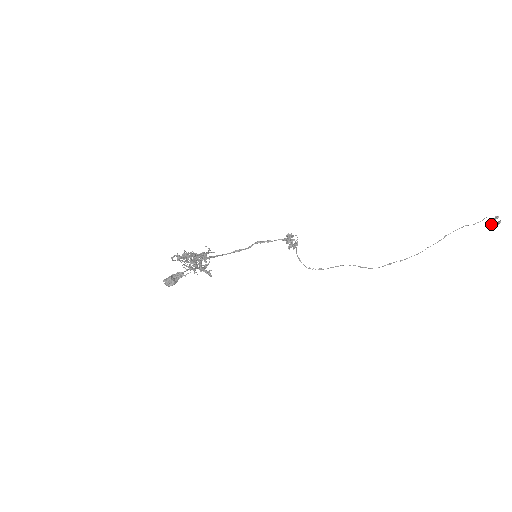
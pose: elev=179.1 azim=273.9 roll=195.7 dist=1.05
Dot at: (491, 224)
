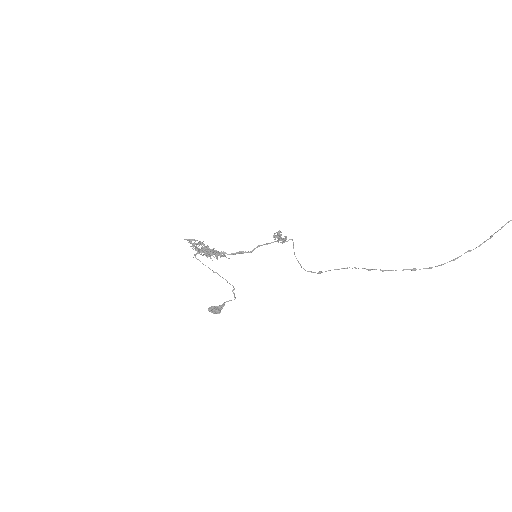
Dot at: out of frame
